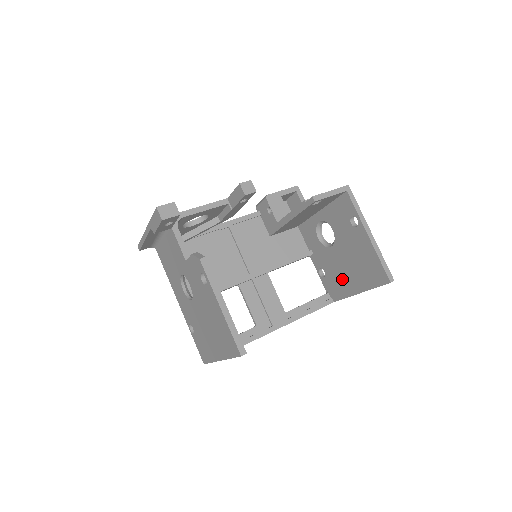
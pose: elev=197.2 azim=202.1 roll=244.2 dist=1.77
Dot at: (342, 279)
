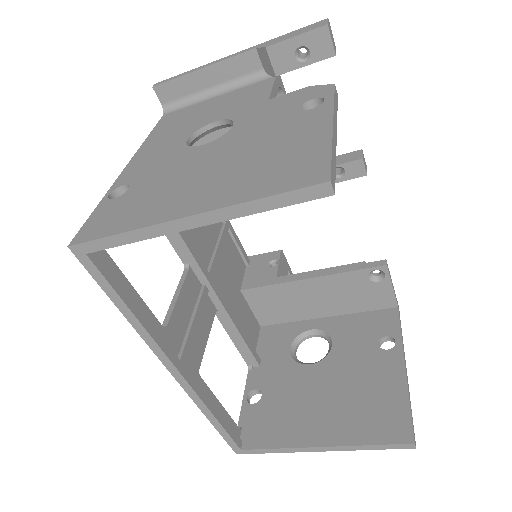
Dot at: (296, 415)
